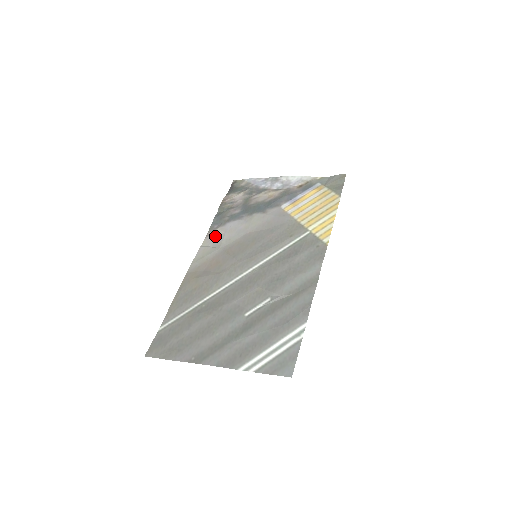
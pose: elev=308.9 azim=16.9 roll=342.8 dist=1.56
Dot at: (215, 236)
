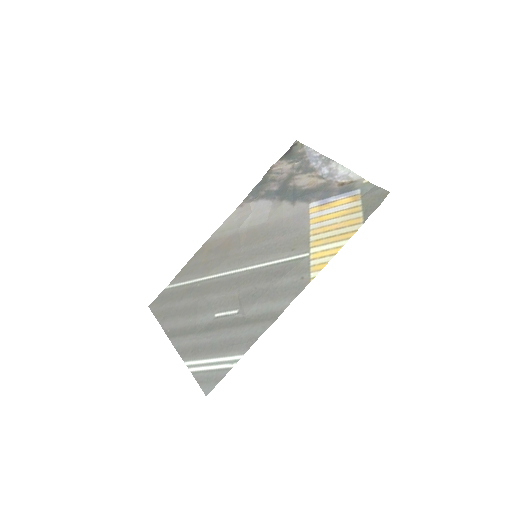
Dot at: (244, 210)
